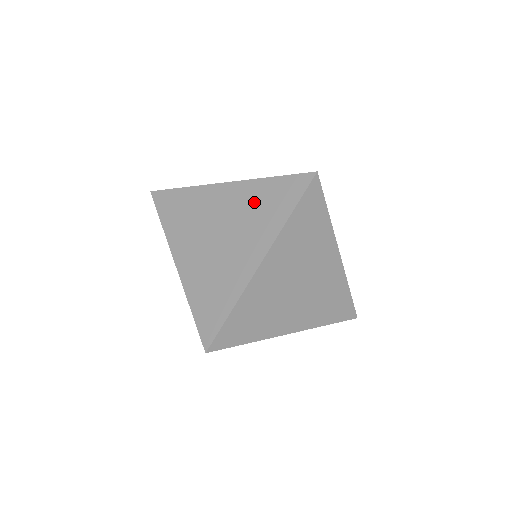
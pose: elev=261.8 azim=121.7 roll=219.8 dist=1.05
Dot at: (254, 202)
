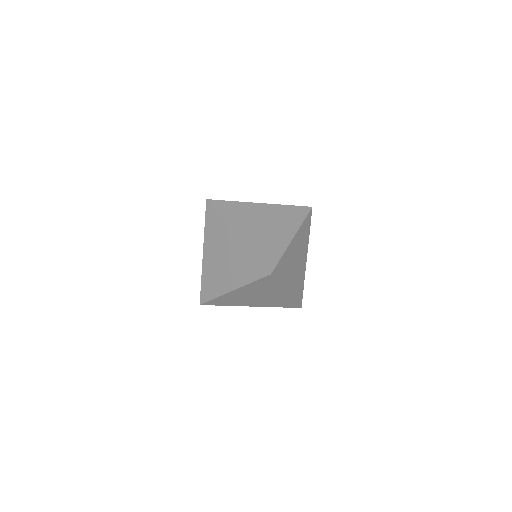
Dot at: (281, 213)
